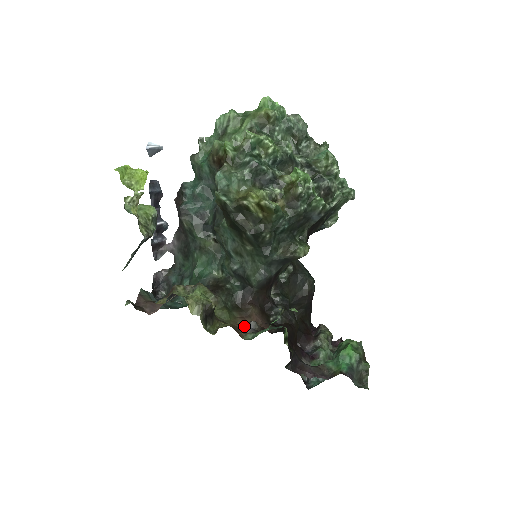
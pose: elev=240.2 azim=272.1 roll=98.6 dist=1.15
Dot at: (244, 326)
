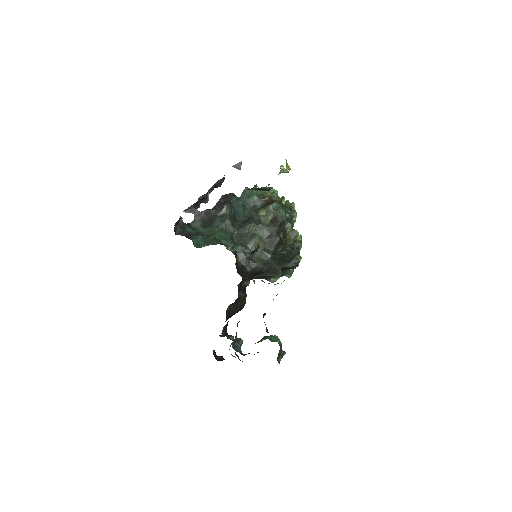
Dot at: occluded
